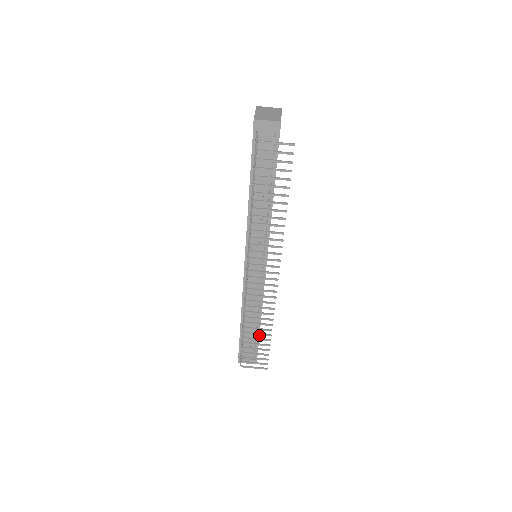
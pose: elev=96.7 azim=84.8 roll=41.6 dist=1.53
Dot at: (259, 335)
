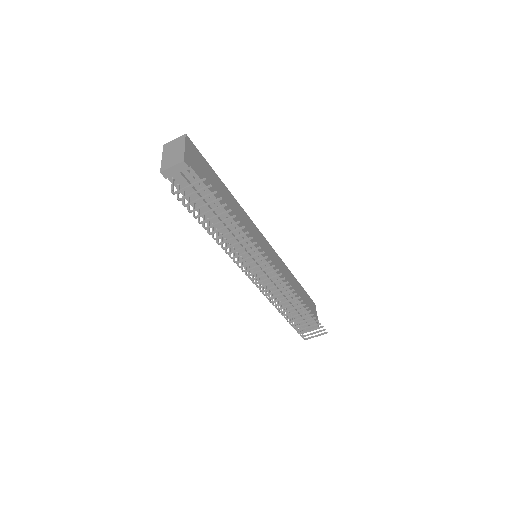
Dot at: occluded
